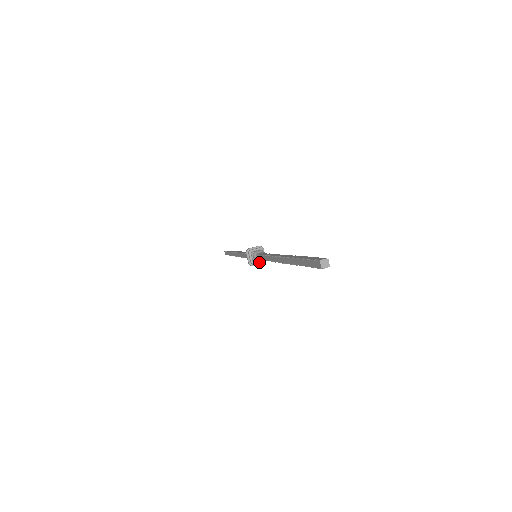
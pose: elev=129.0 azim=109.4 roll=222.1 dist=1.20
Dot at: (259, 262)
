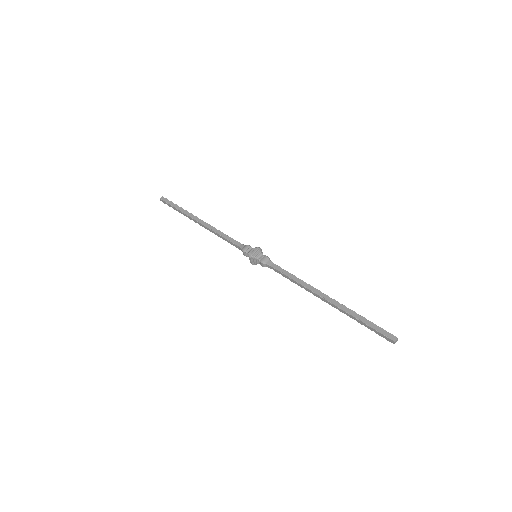
Dot at: (265, 266)
